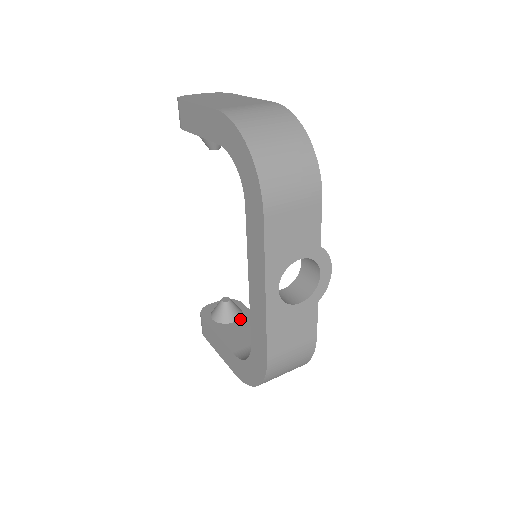
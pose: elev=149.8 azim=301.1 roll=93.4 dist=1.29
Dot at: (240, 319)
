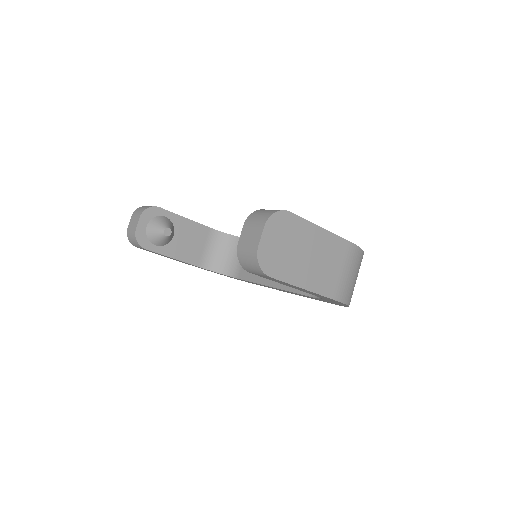
Dot at: (175, 230)
